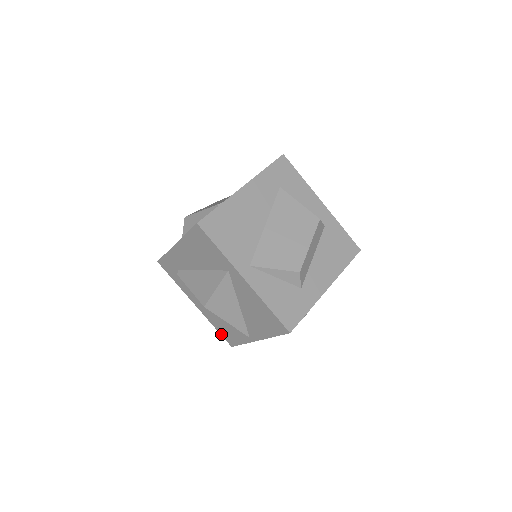
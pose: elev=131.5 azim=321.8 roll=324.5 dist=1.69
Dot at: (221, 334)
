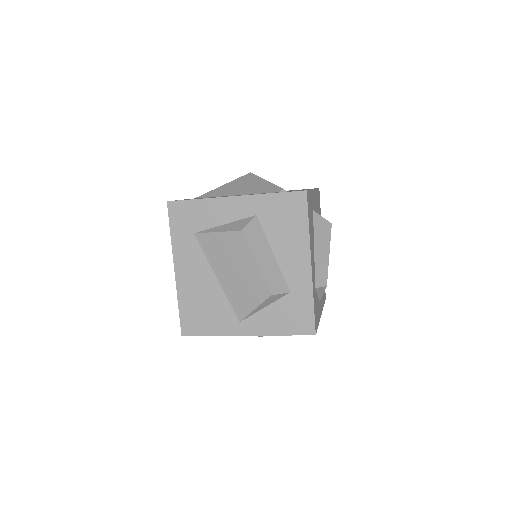
Dot at: occluded
